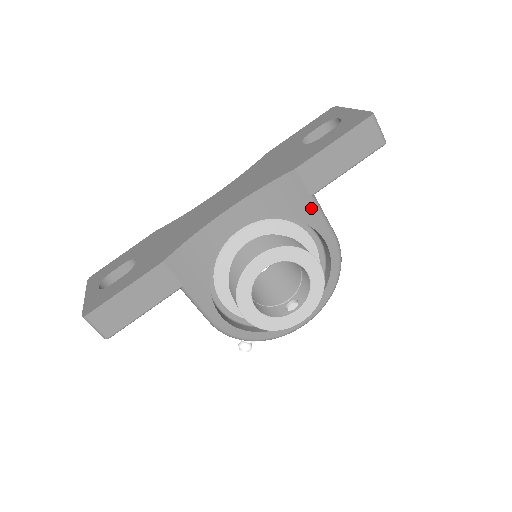
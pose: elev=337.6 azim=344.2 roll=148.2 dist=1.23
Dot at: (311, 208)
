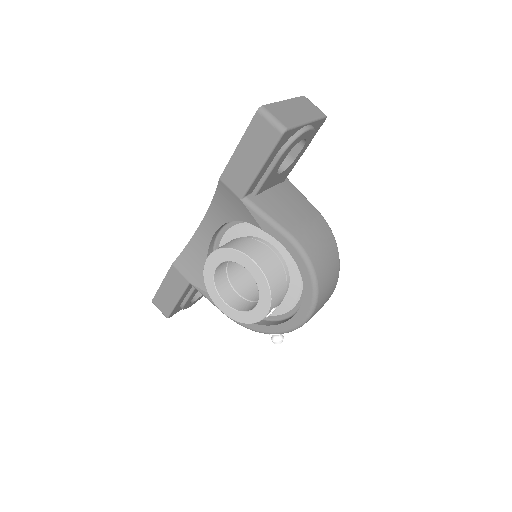
Dot at: (247, 210)
